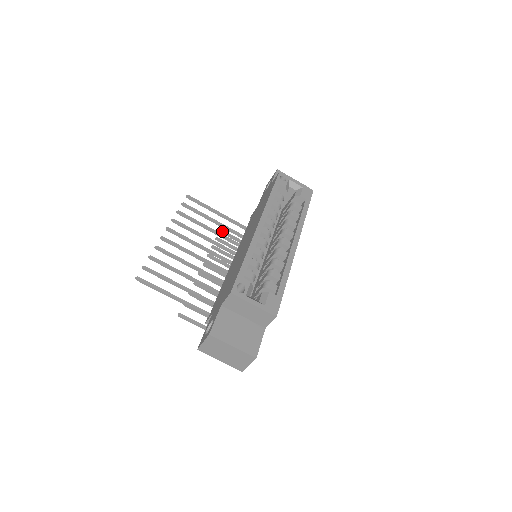
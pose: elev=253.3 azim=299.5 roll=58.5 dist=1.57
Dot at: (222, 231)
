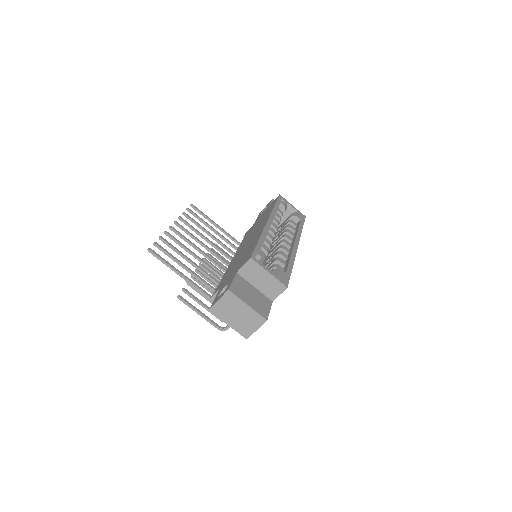
Dot at: (215, 244)
